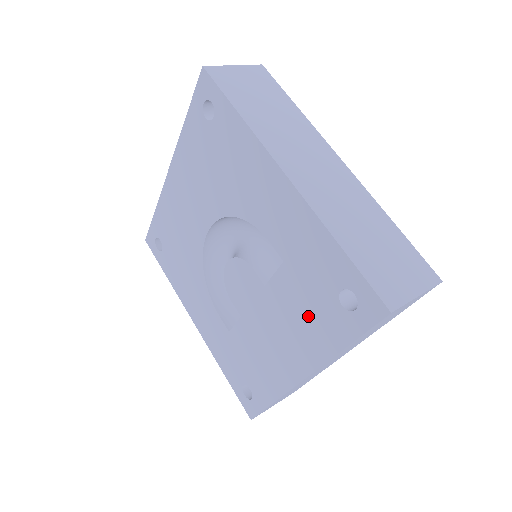
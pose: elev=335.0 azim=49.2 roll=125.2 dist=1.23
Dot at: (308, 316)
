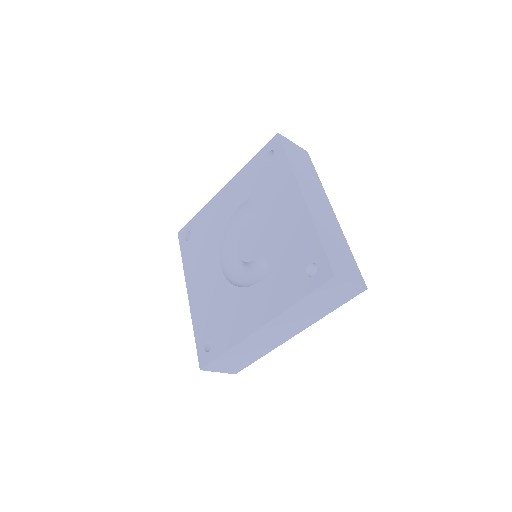
Dot at: (272, 184)
